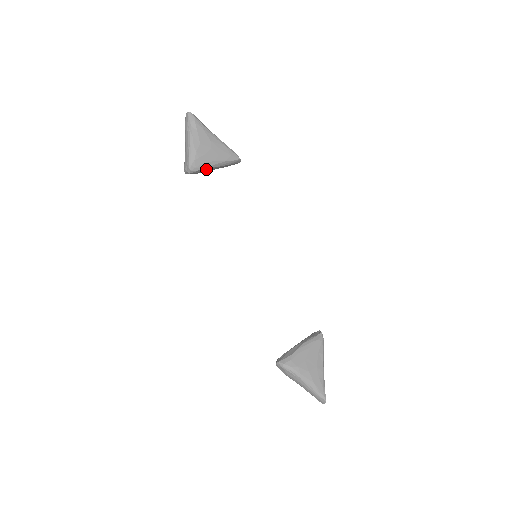
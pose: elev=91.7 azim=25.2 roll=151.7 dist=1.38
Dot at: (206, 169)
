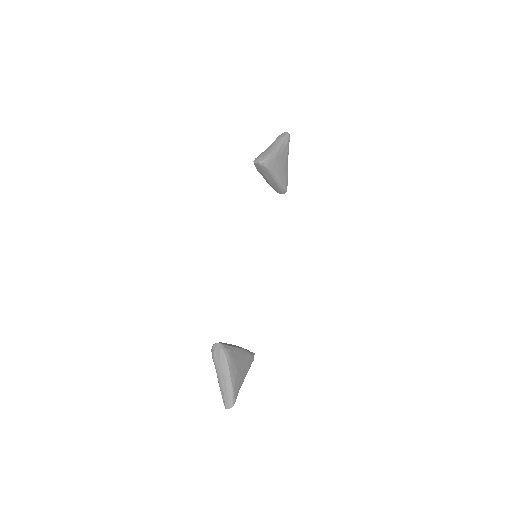
Dot at: (269, 173)
